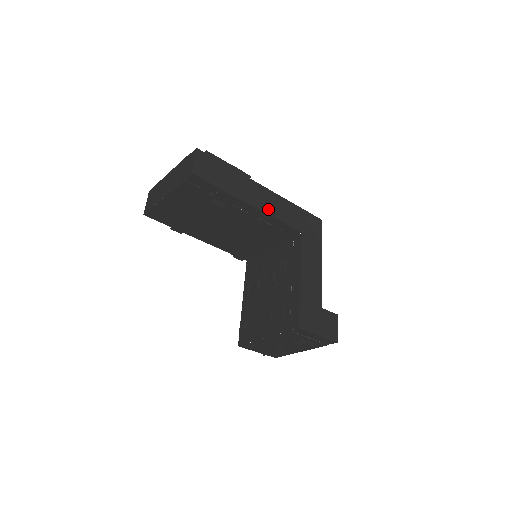
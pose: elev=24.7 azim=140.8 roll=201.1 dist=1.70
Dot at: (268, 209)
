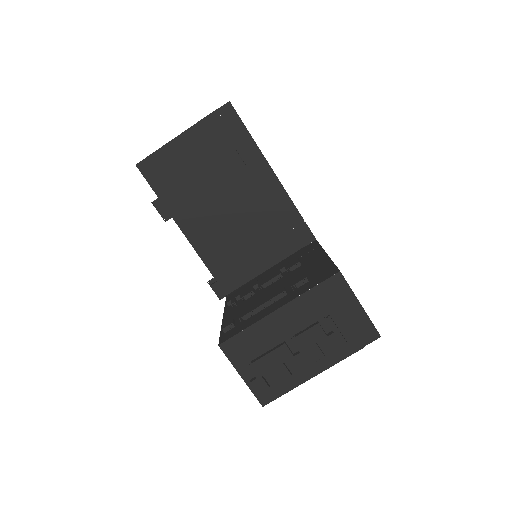
Dot at: occluded
